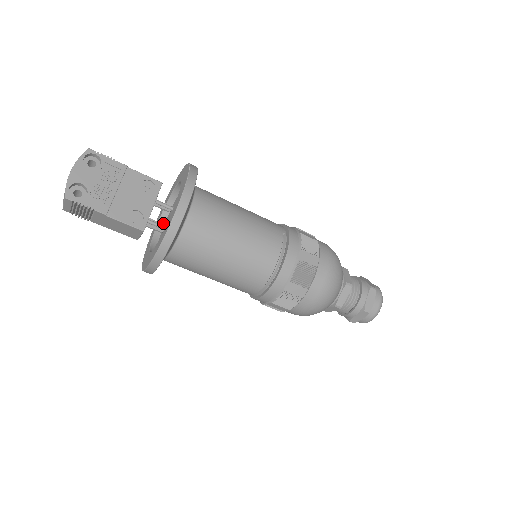
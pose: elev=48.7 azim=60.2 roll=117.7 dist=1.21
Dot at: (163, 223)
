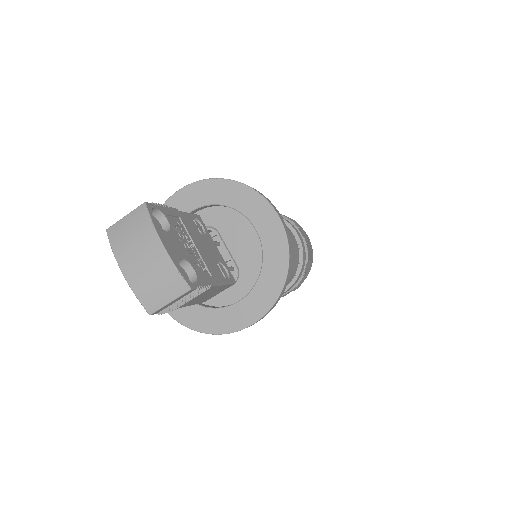
Dot at: occluded
